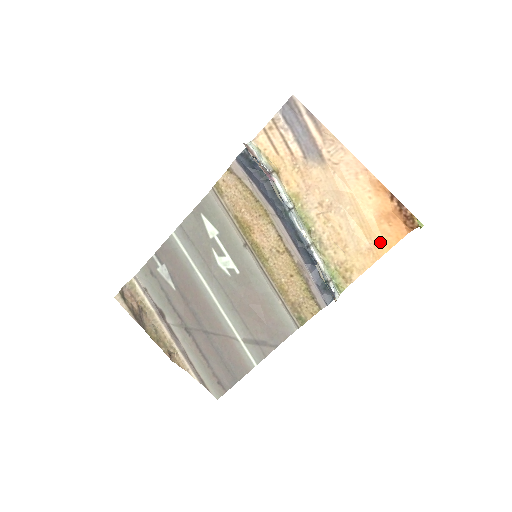
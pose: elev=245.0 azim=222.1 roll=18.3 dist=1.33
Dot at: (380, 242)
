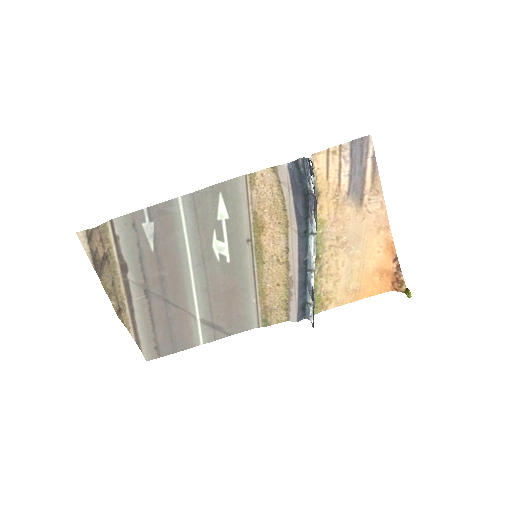
Dot at: (366, 288)
